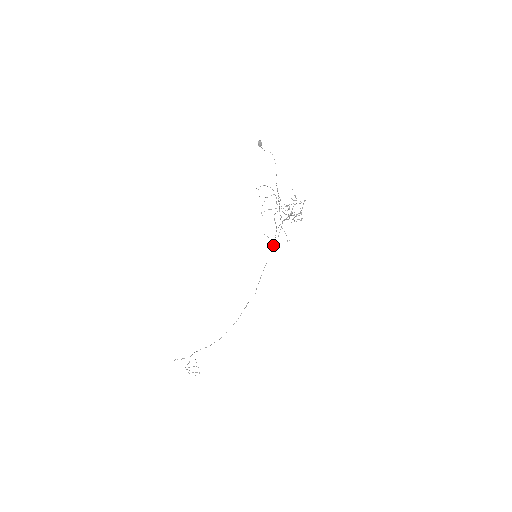
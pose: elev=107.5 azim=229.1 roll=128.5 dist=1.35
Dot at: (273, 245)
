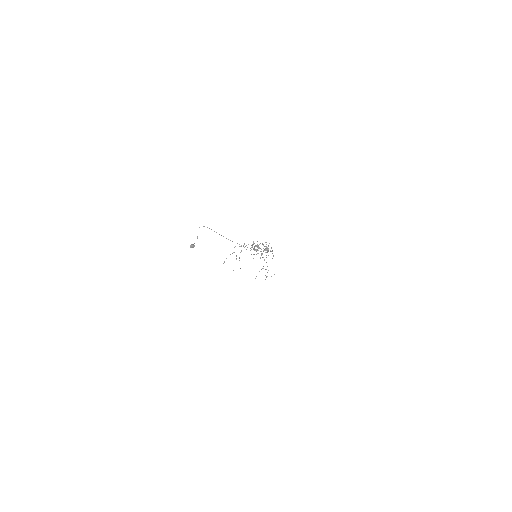
Dot at: occluded
